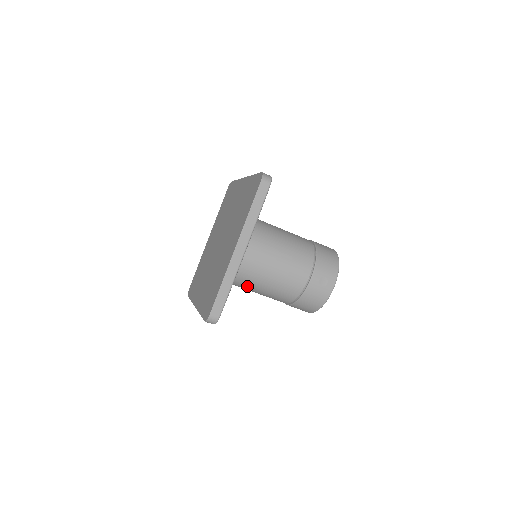
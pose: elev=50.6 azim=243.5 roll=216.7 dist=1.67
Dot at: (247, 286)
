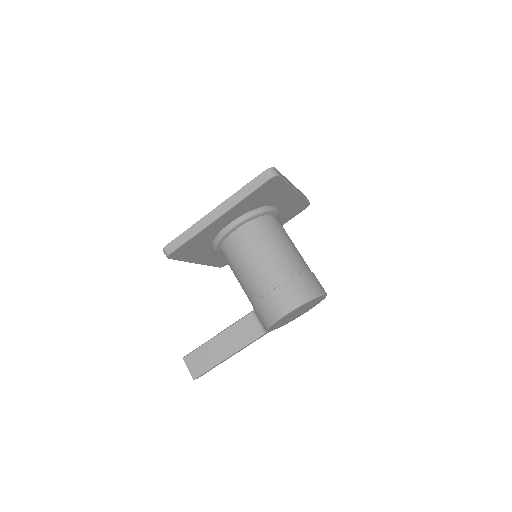
Dot at: (261, 237)
